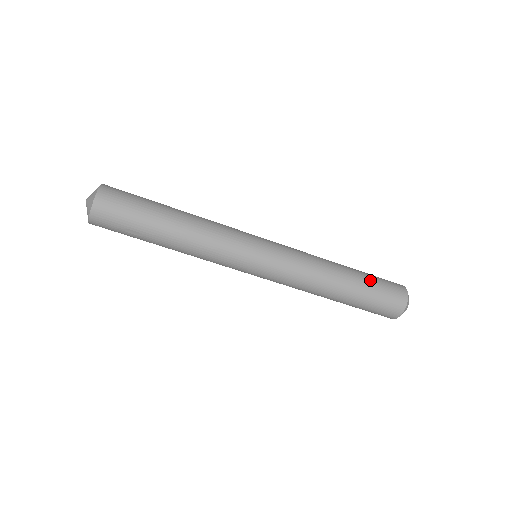
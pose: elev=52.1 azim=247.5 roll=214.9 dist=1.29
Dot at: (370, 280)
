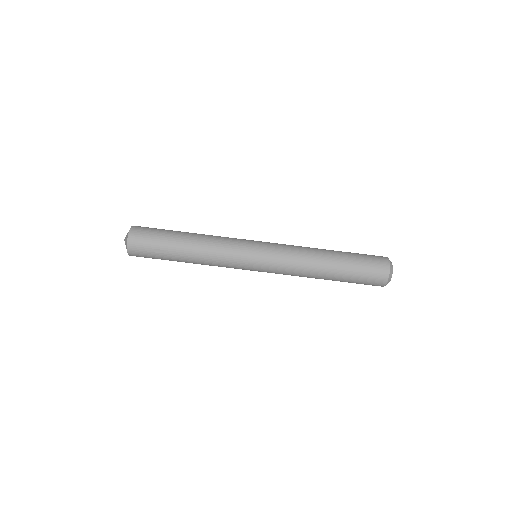
Dot at: (352, 254)
